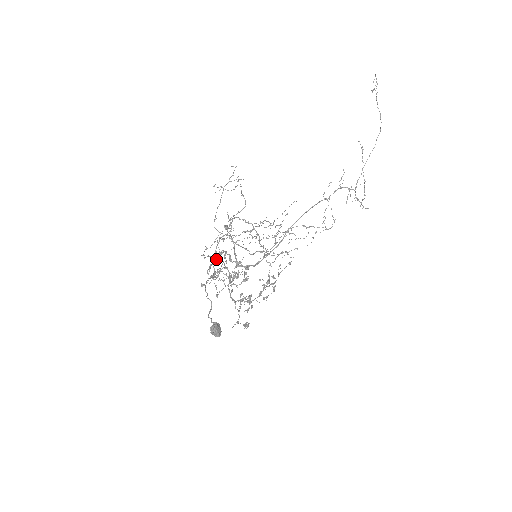
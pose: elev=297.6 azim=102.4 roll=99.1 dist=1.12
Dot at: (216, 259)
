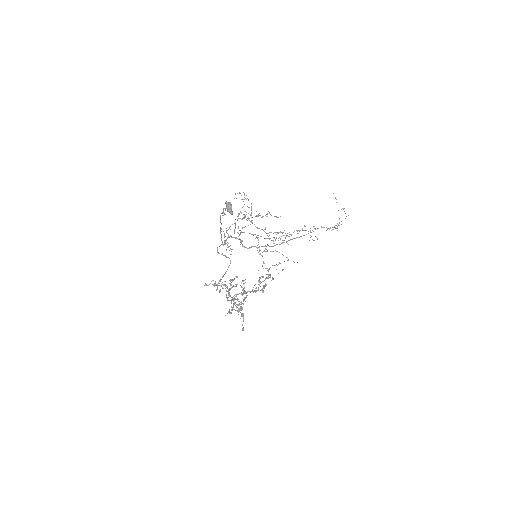
Dot at: (223, 255)
